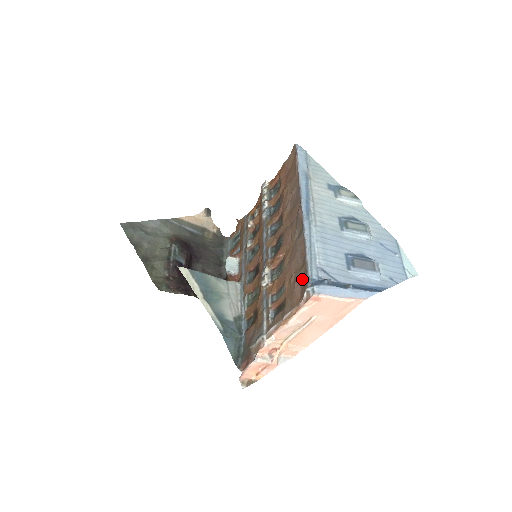
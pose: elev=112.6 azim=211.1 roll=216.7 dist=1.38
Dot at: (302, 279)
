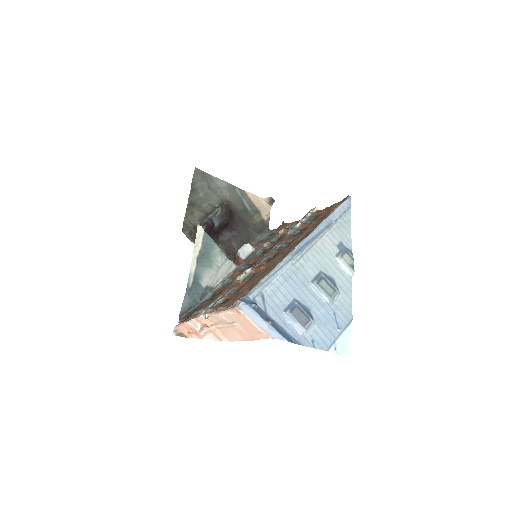
Dot at: (246, 292)
